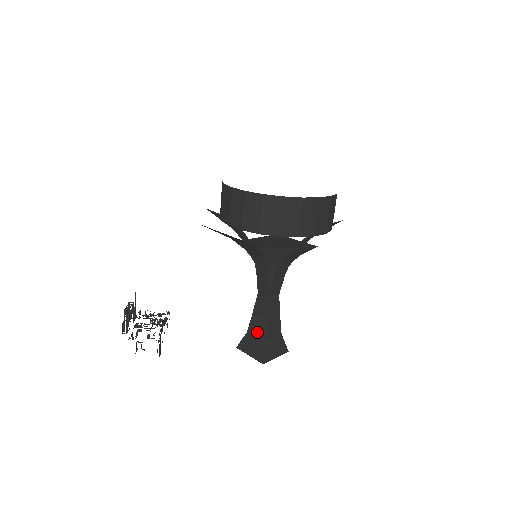
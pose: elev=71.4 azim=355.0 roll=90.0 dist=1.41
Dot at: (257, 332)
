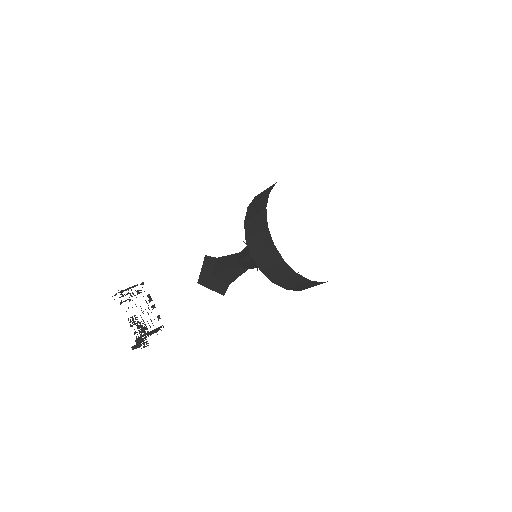
Dot at: (224, 279)
